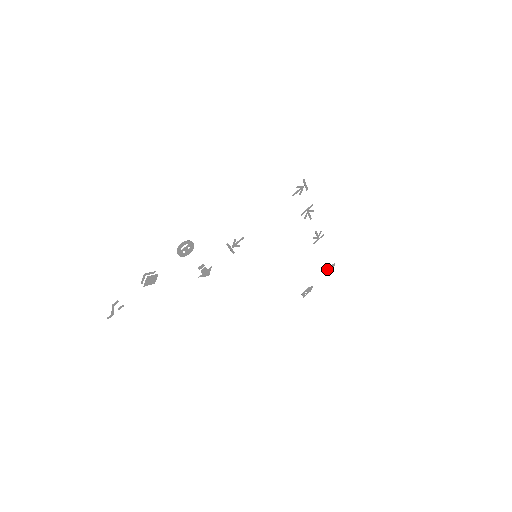
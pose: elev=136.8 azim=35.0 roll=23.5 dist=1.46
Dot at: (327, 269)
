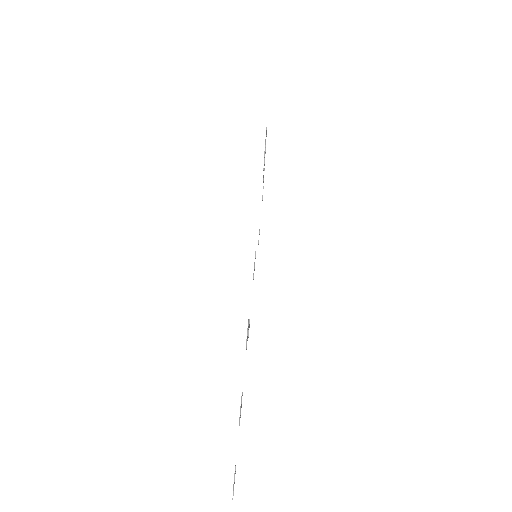
Dot at: (262, 199)
